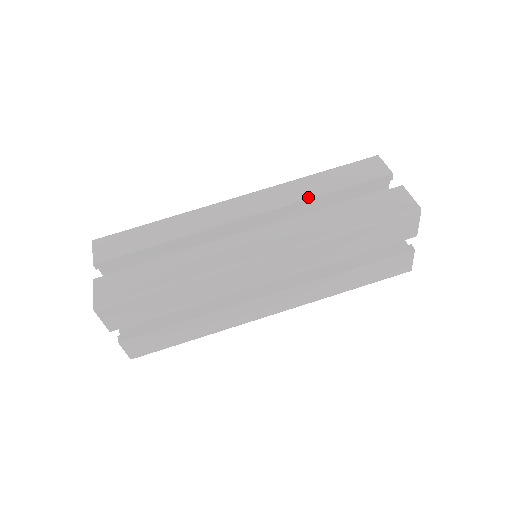
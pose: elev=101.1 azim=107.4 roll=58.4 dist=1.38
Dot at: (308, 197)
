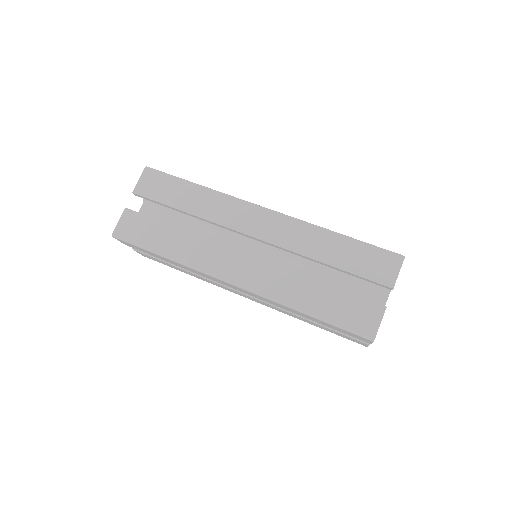
Dot at: (310, 255)
